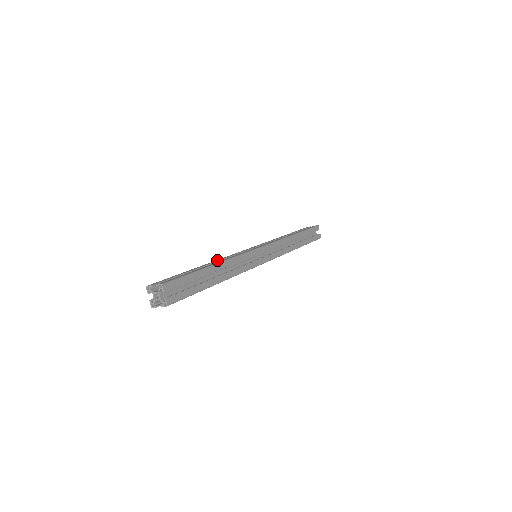
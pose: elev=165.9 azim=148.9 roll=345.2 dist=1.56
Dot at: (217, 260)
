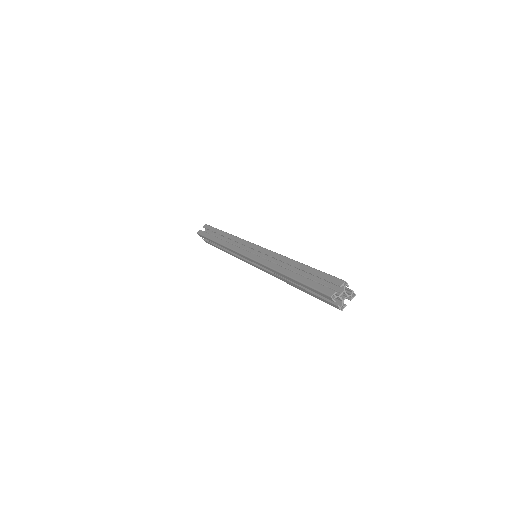
Dot at: (275, 266)
